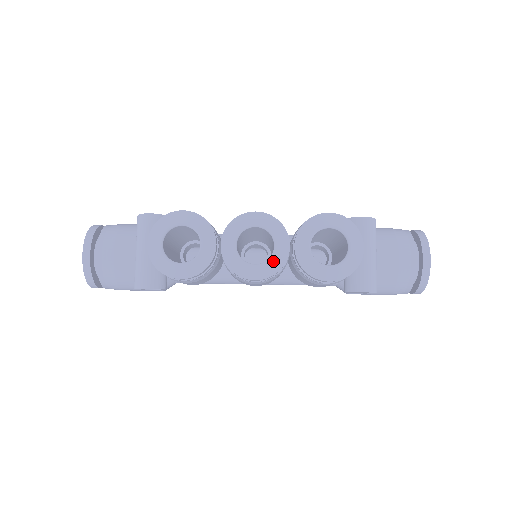
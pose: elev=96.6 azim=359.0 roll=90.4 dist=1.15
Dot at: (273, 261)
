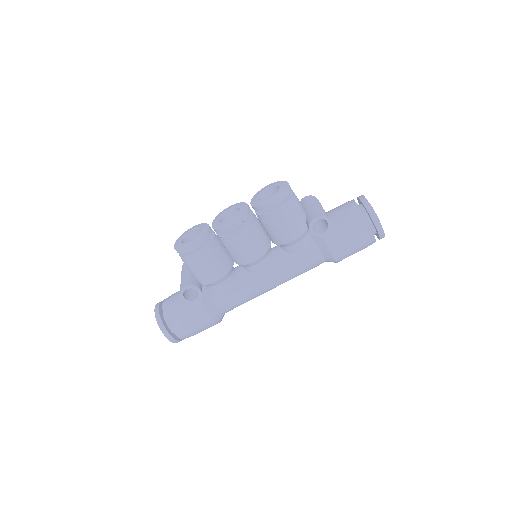
Dot at: (239, 213)
